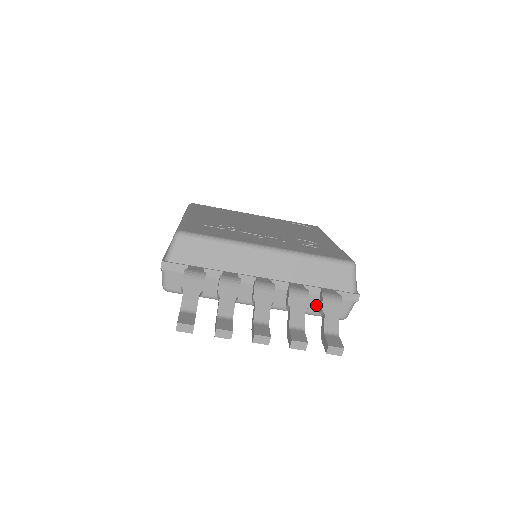
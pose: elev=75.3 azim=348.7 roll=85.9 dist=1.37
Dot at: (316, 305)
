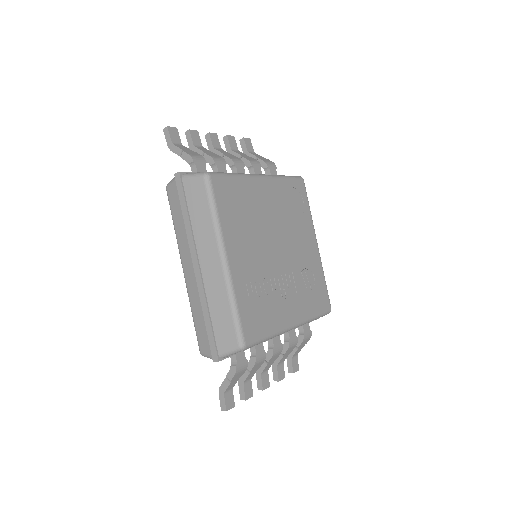
Dot at: occluded
